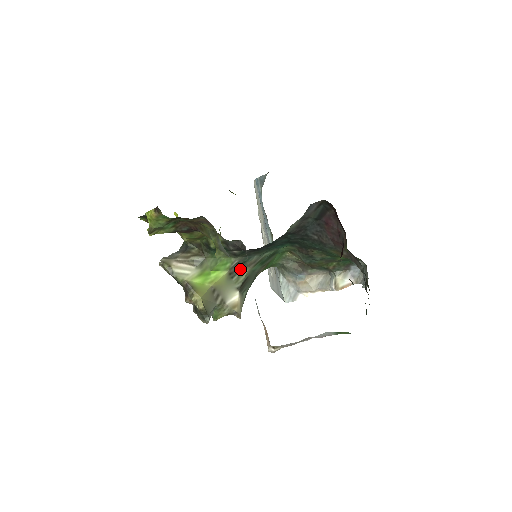
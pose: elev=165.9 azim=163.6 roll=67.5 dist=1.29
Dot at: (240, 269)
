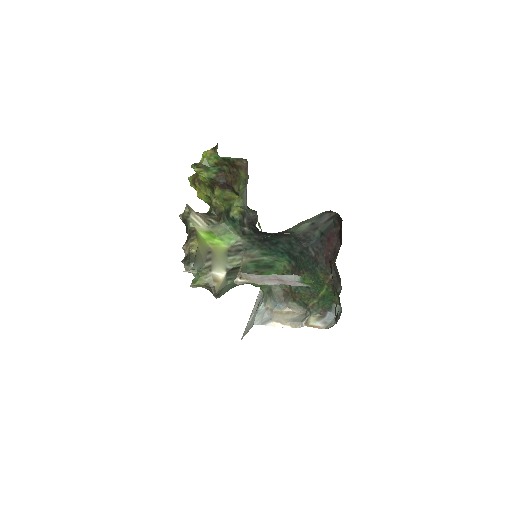
Dot at: (239, 254)
